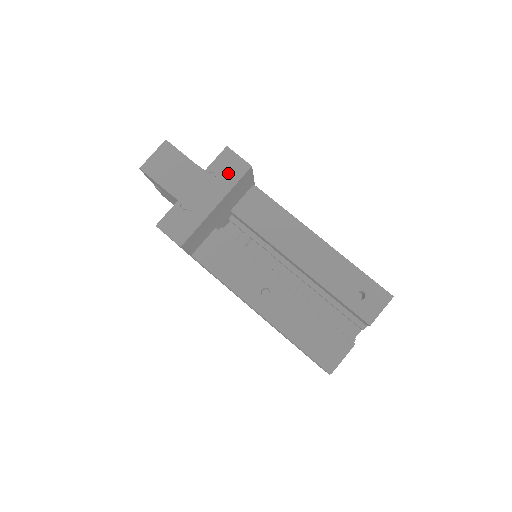
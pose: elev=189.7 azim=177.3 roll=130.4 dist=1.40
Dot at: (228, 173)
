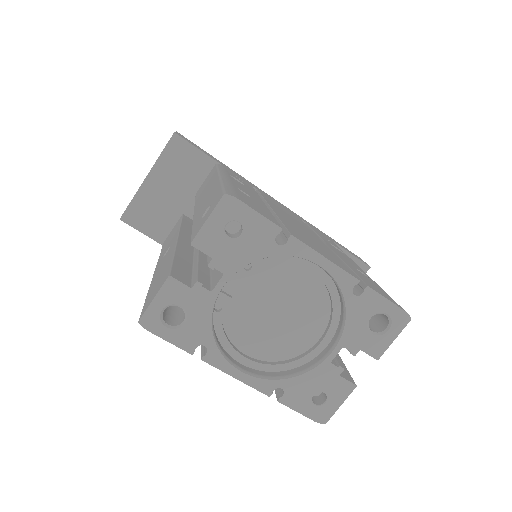
Dot at: occluded
